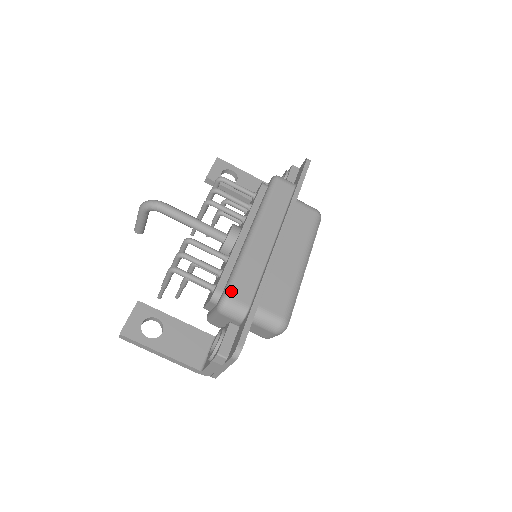
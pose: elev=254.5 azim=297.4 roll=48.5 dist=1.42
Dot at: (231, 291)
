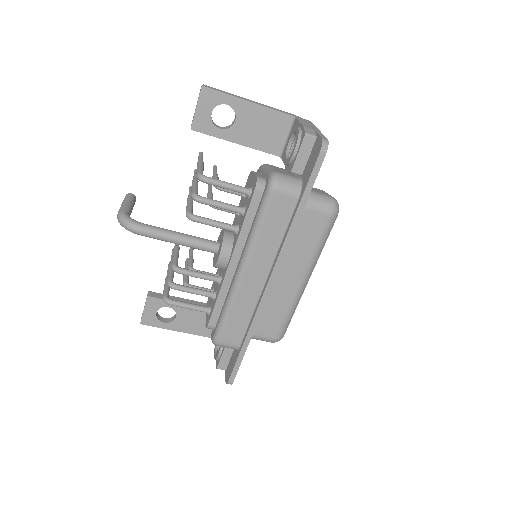
Dot at: (220, 337)
